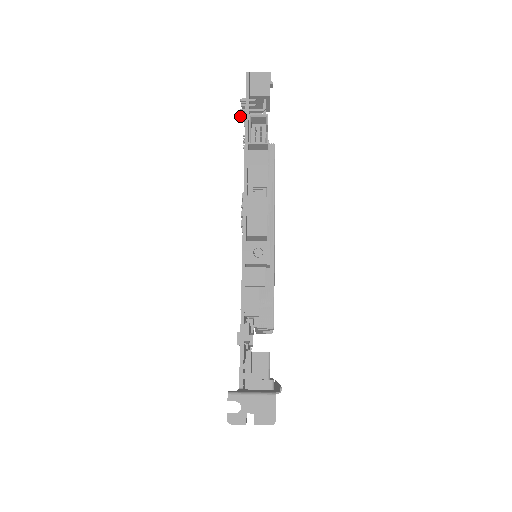
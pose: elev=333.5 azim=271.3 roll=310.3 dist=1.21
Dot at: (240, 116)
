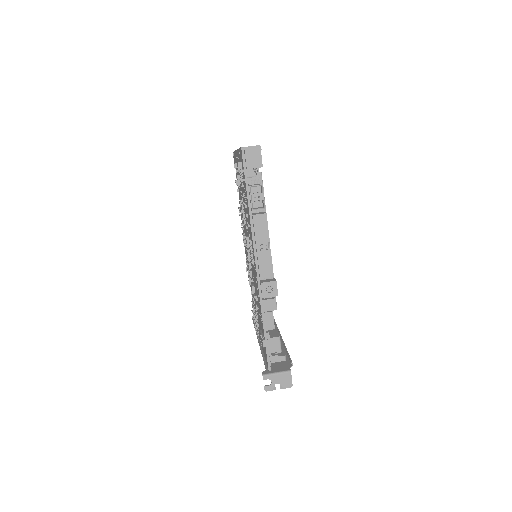
Dot at: occluded
